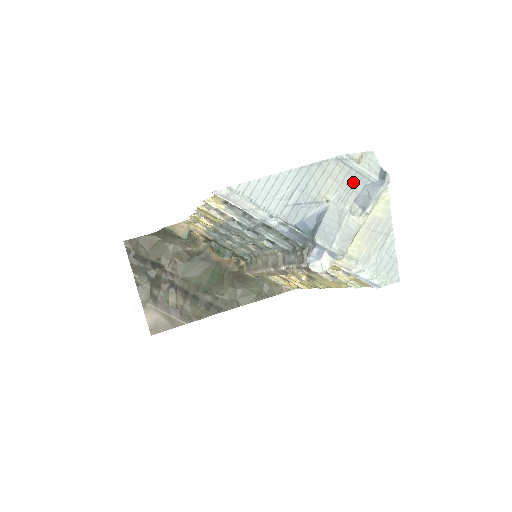
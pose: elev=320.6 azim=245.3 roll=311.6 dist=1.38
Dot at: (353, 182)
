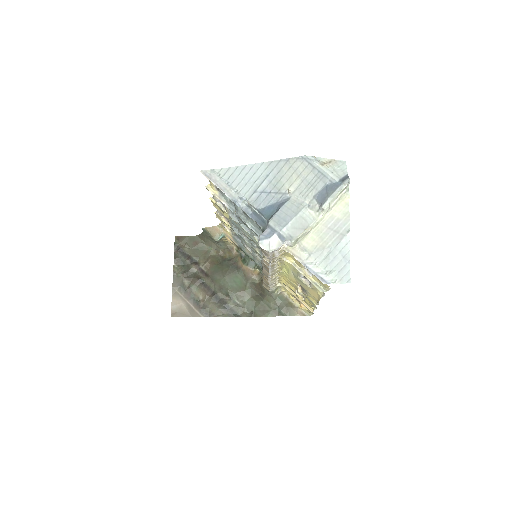
Dot at: (315, 180)
